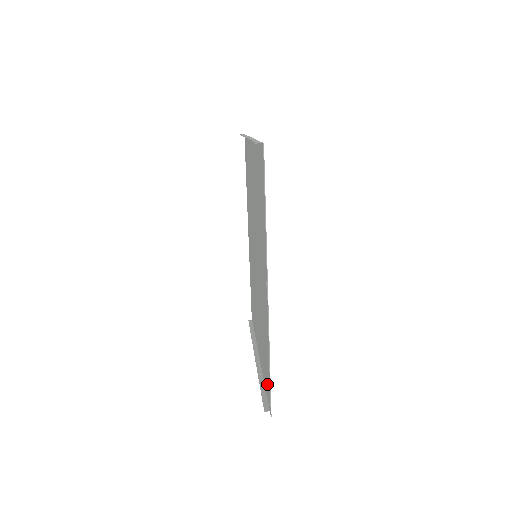
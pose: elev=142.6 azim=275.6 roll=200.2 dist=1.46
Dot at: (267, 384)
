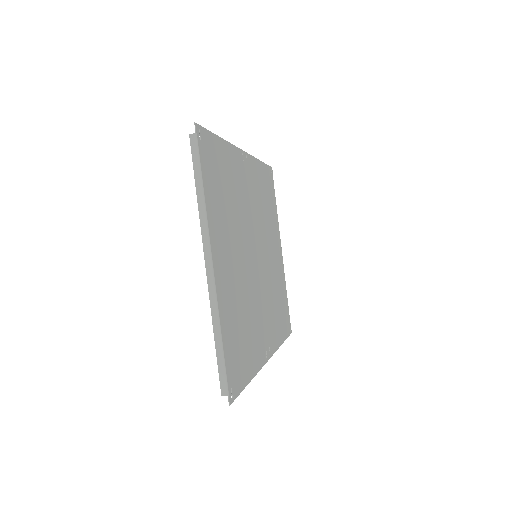
Dot at: (208, 156)
